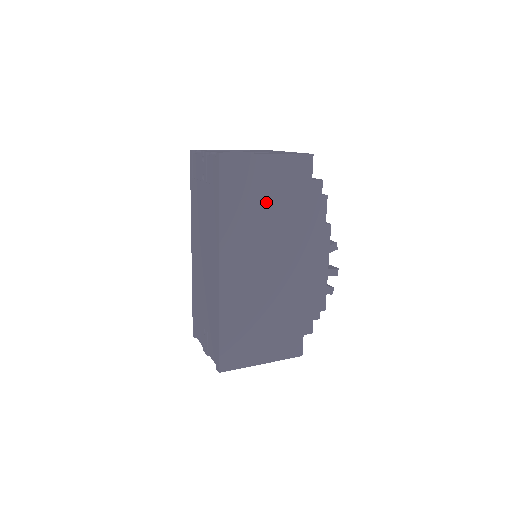
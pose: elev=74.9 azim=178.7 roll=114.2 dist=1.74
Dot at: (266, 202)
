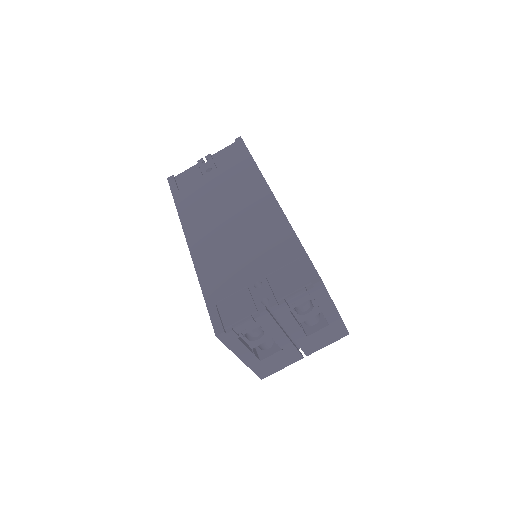
Dot at: occluded
